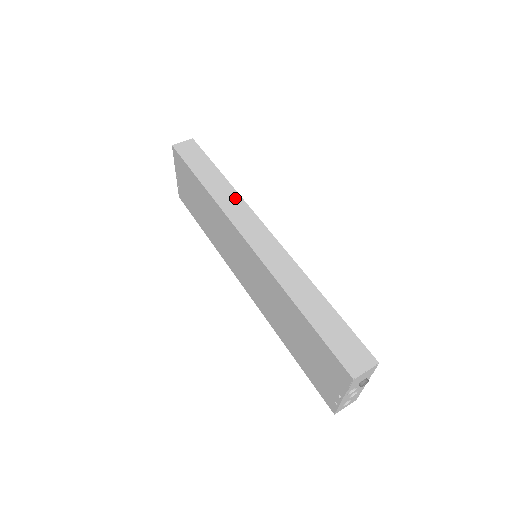
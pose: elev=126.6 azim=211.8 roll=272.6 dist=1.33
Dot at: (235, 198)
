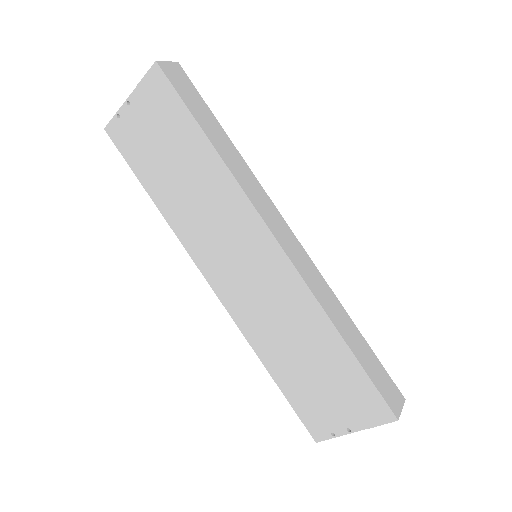
Dot at: (251, 177)
